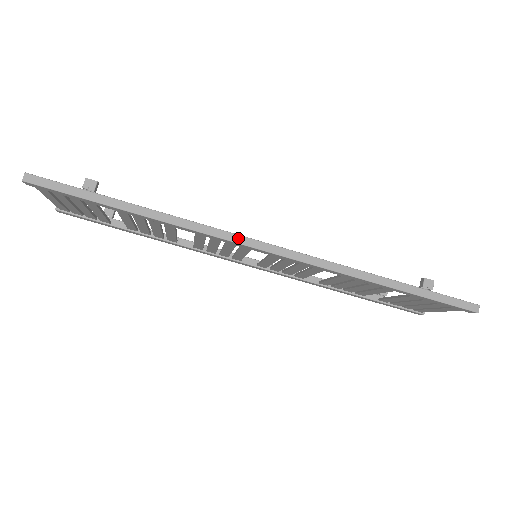
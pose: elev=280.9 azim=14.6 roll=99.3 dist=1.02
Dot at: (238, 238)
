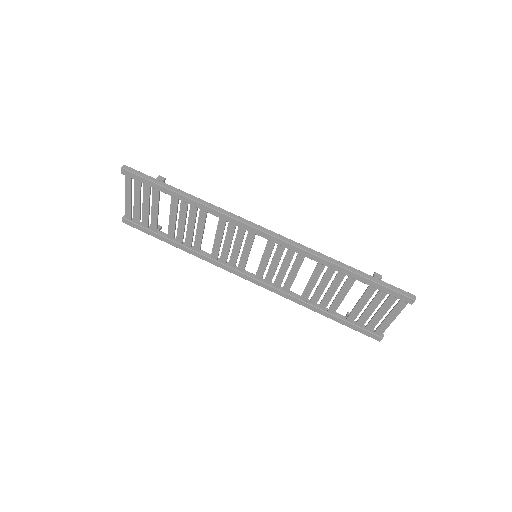
Dot at: (247, 222)
